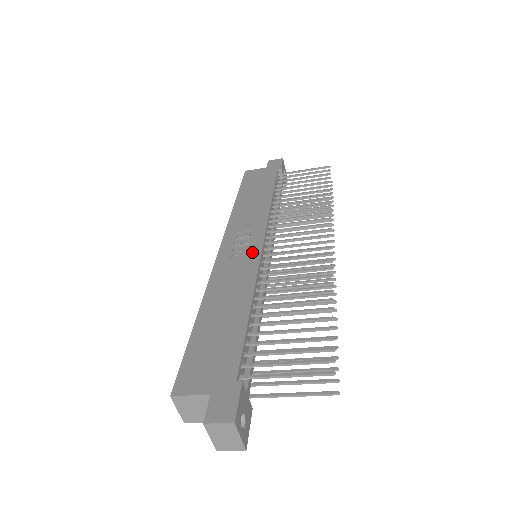
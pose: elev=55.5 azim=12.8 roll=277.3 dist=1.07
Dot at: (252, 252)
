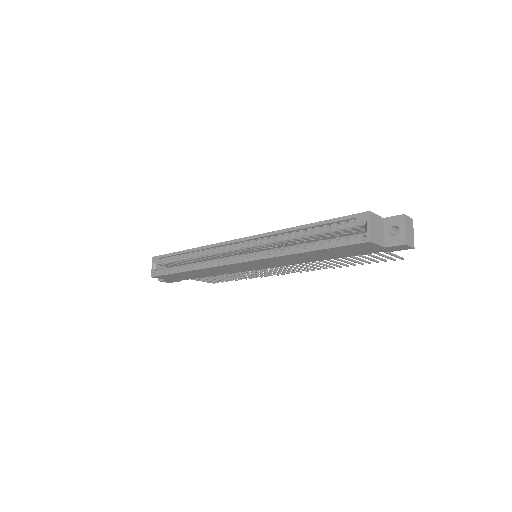
Dot at: occluded
